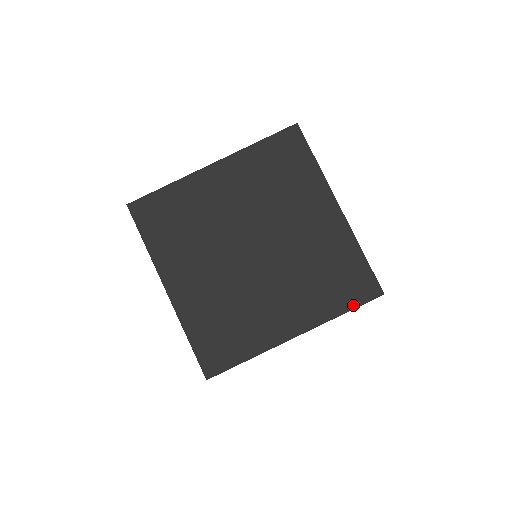
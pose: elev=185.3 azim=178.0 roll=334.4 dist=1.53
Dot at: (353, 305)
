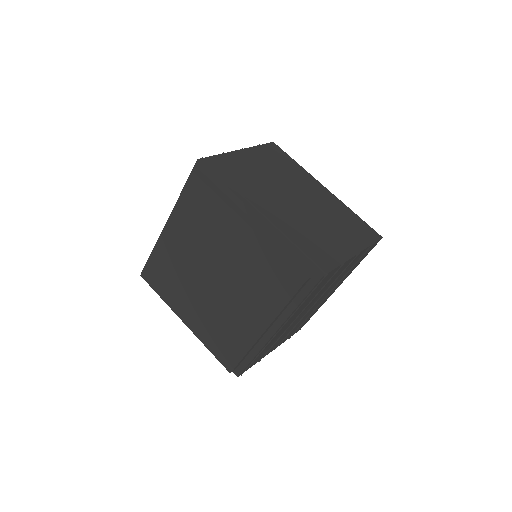
Dot at: (303, 295)
